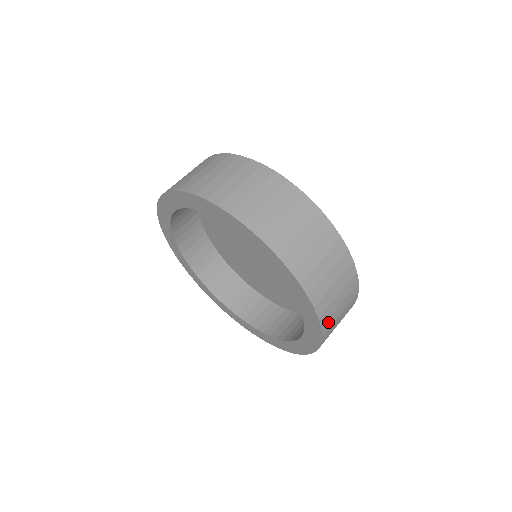
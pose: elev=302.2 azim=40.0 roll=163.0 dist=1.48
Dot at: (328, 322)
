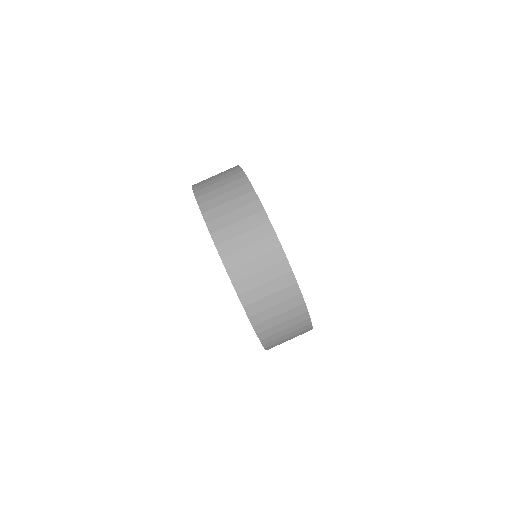
Dot at: (266, 332)
